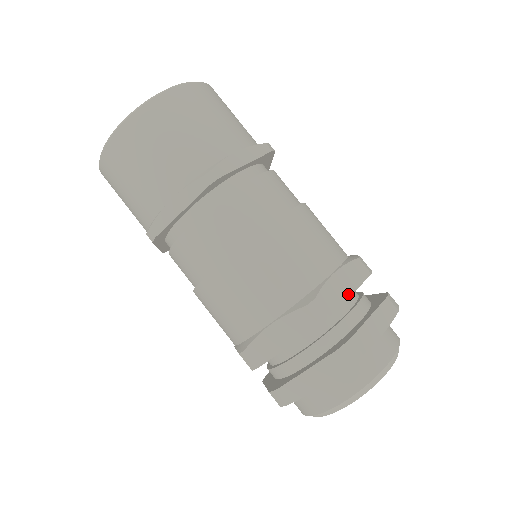
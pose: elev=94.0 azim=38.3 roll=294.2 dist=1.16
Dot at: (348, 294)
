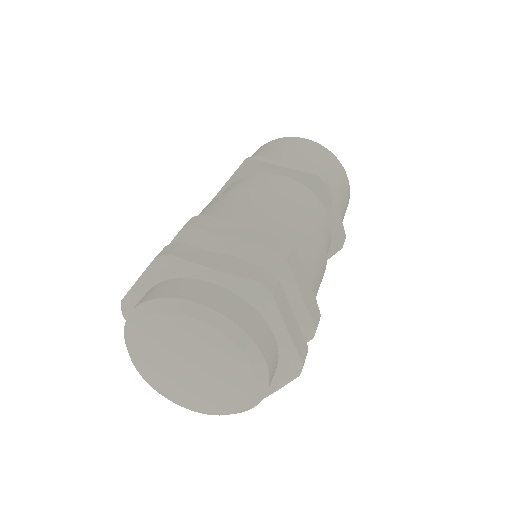
Dot at: (231, 235)
